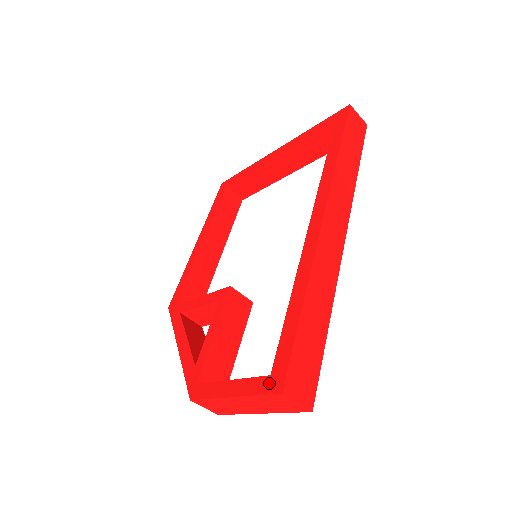
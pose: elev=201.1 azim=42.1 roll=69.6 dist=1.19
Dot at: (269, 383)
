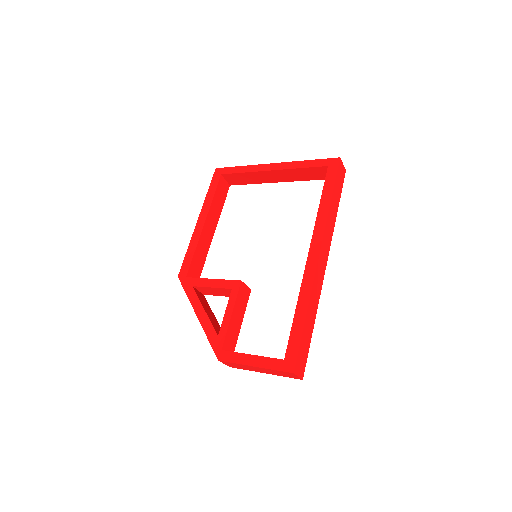
Dot at: (284, 365)
